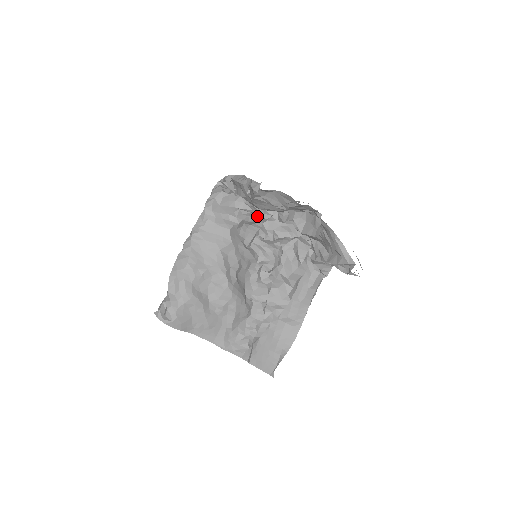
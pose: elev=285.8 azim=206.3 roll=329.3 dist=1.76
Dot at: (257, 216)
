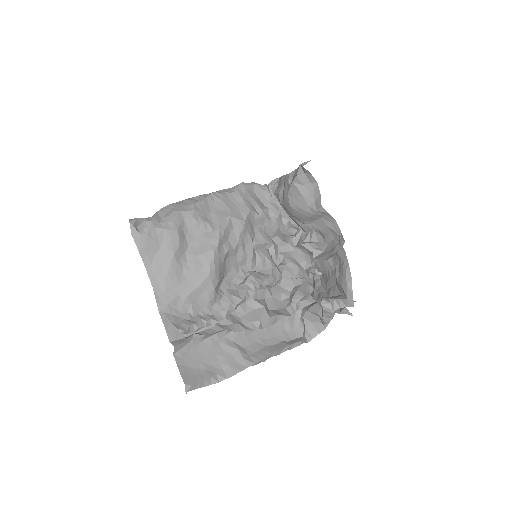
Dot at: (279, 230)
